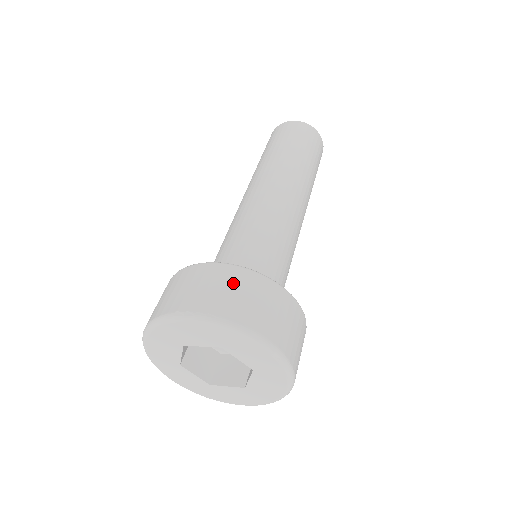
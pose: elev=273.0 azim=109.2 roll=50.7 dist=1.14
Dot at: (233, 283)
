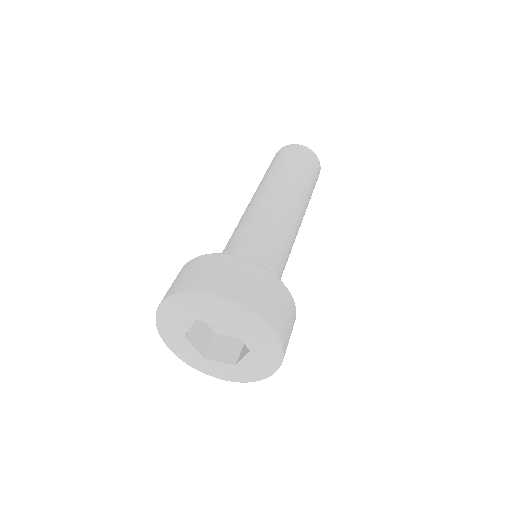
Dot at: (249, 275)
